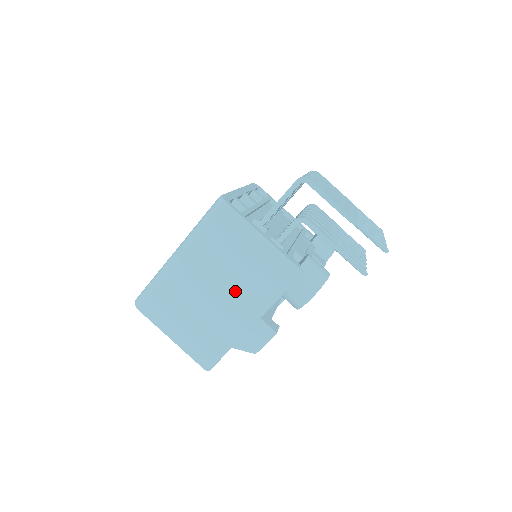
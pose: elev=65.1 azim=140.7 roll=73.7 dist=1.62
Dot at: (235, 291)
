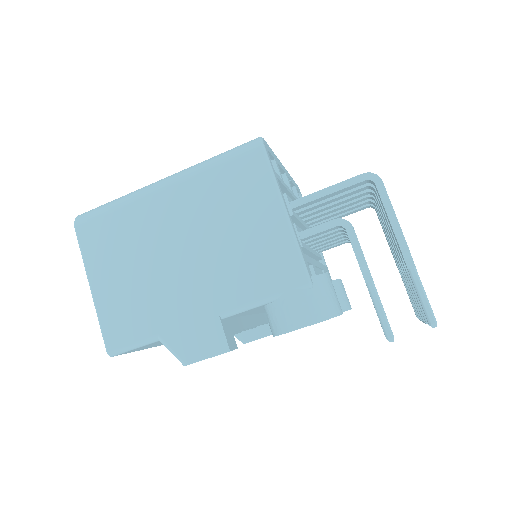
Dot at: (209, 264)
